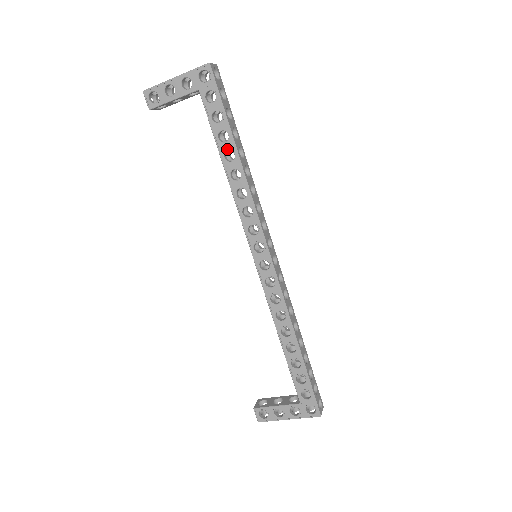
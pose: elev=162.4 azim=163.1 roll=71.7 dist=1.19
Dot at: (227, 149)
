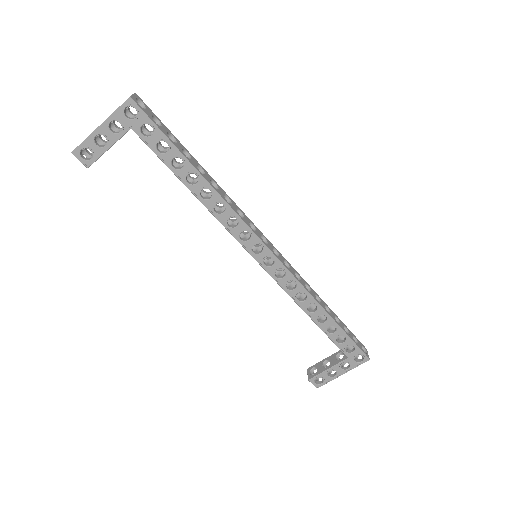
Dot at: (187, 174)
